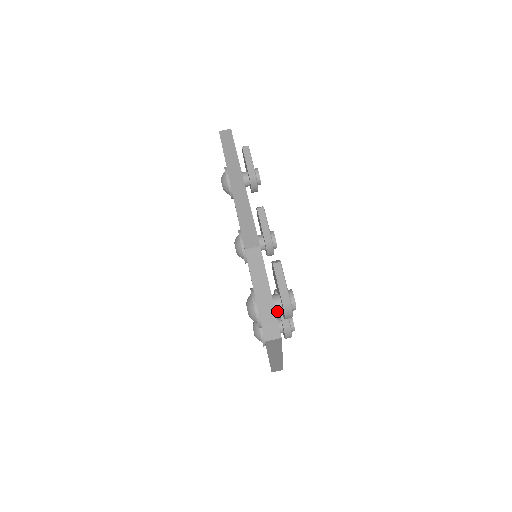
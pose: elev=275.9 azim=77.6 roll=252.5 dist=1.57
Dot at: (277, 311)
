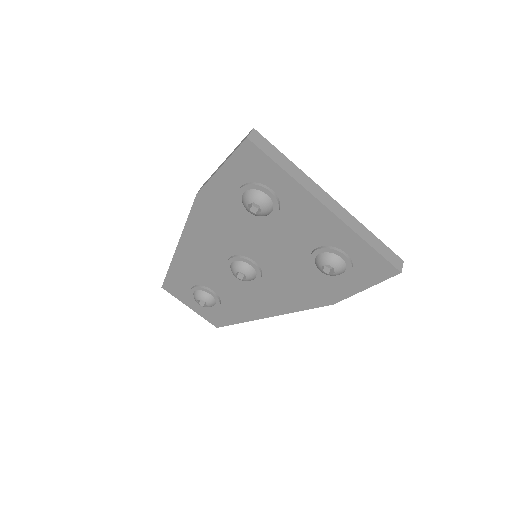
Dot at: occluded
